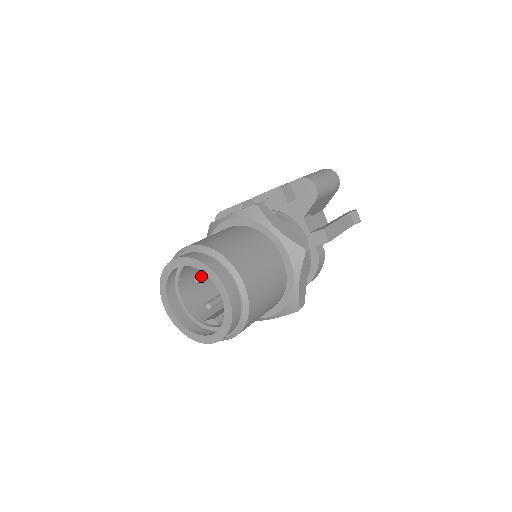
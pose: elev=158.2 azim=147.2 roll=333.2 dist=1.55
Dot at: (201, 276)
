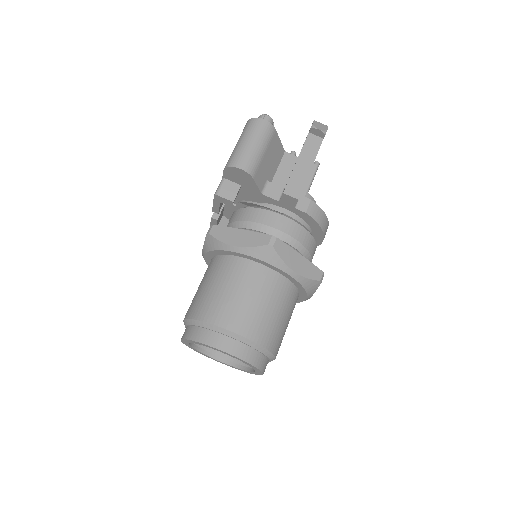
Dot at: occluded
